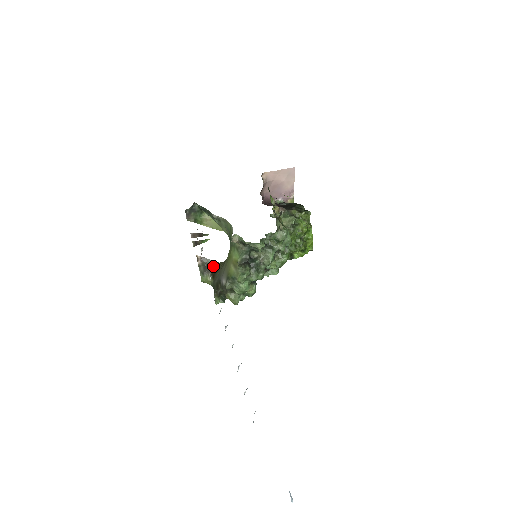
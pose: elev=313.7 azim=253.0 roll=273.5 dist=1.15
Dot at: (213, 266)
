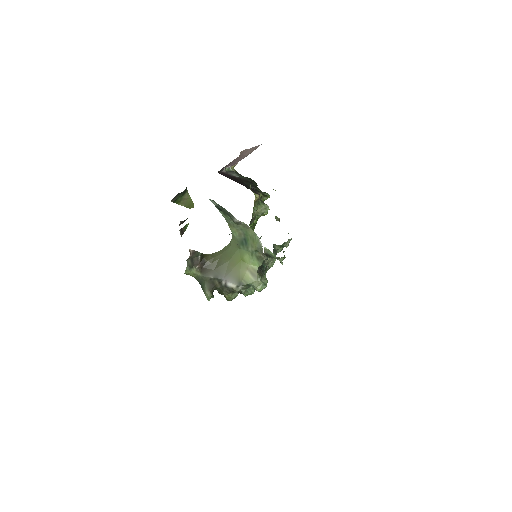
Dot at: (202, 259)
